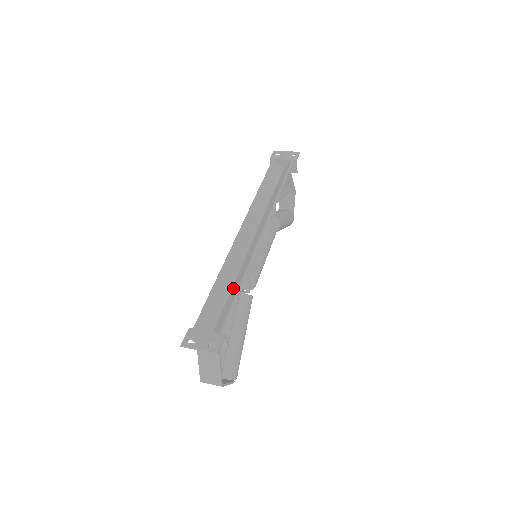
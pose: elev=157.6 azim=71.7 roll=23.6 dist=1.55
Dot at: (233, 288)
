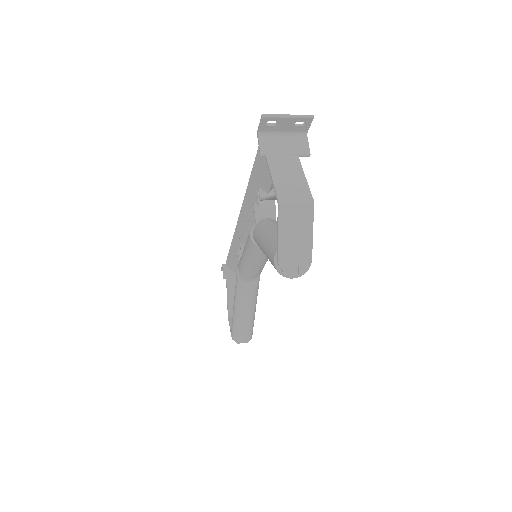
Dot at: occluded
